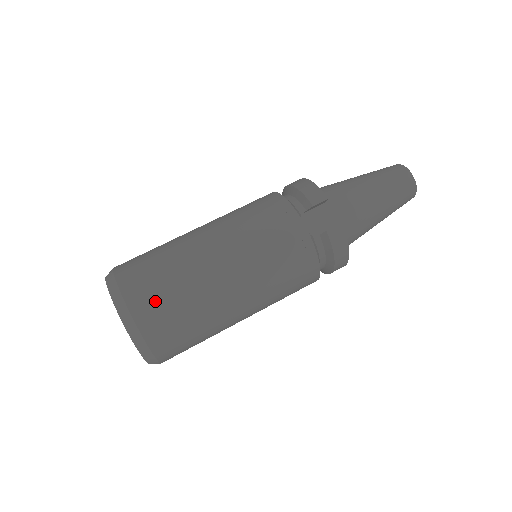
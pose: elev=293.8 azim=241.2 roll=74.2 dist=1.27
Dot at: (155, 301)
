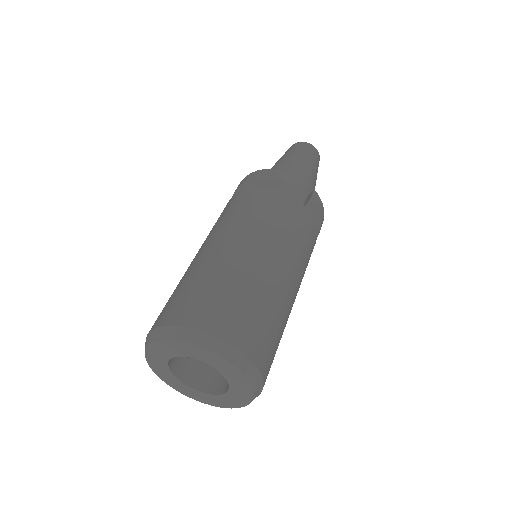
Dot at: (243, 321)
